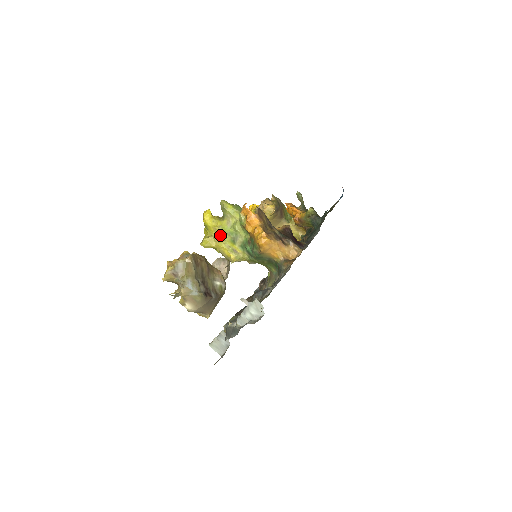
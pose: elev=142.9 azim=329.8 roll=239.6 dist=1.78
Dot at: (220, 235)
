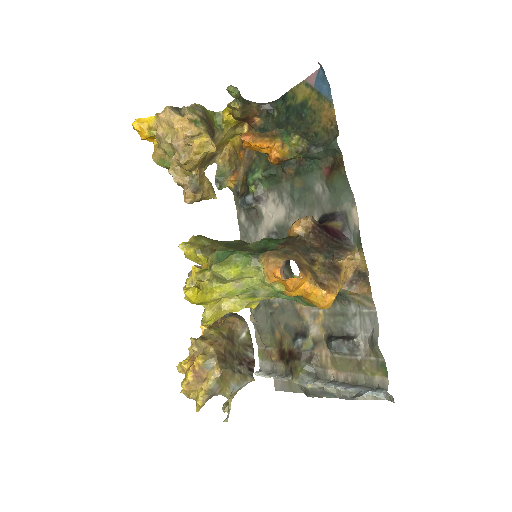
Dot at: (224, 297)
